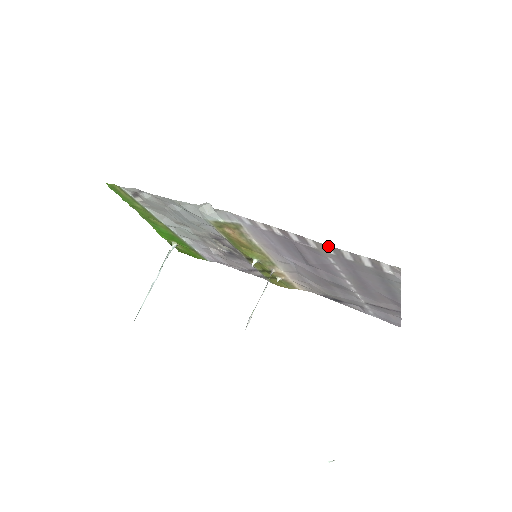
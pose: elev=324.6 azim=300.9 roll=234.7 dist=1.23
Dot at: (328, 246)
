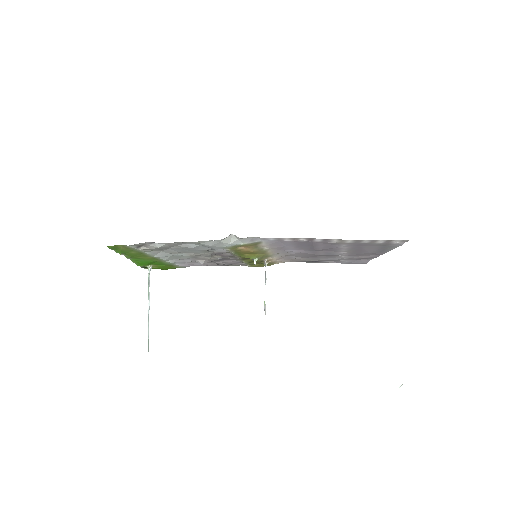
Dot at: (352, 240)
